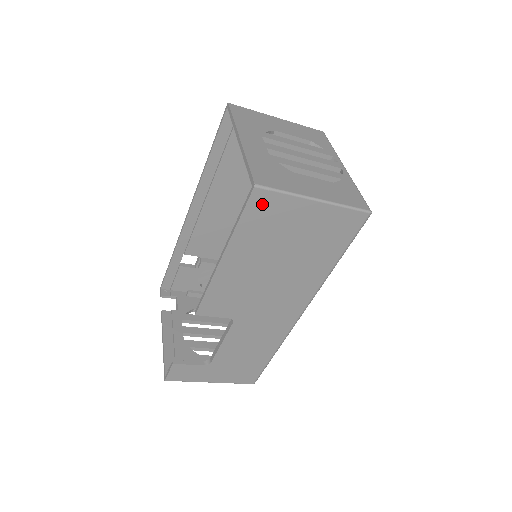
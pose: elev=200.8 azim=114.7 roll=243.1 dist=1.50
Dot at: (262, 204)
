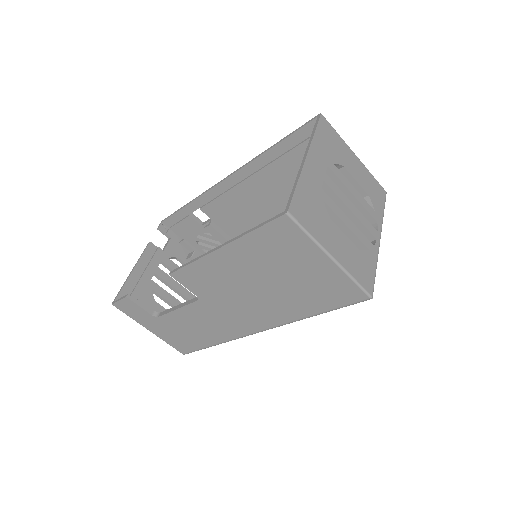
Dot at: (283, 231)
